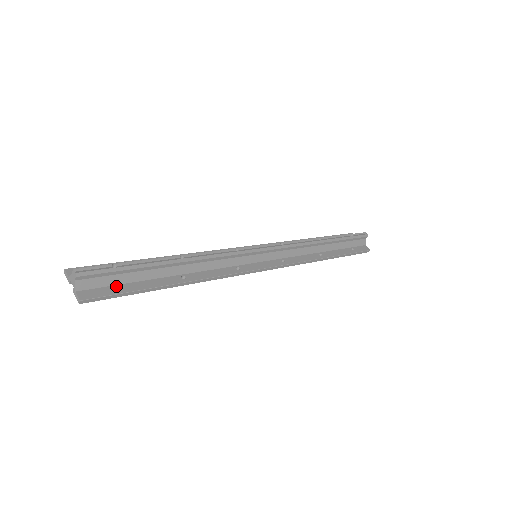
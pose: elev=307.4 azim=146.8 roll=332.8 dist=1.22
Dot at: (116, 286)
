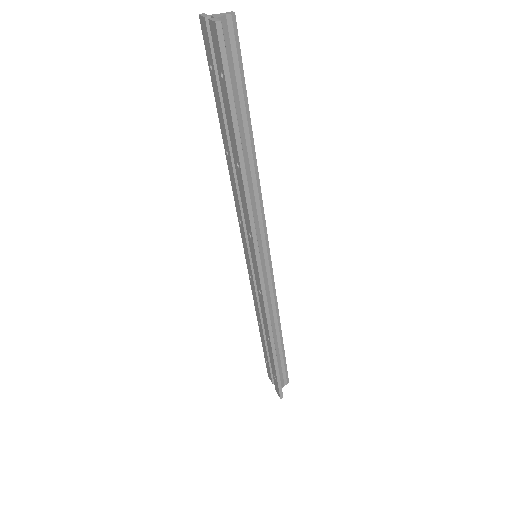
Dot at: occluded
